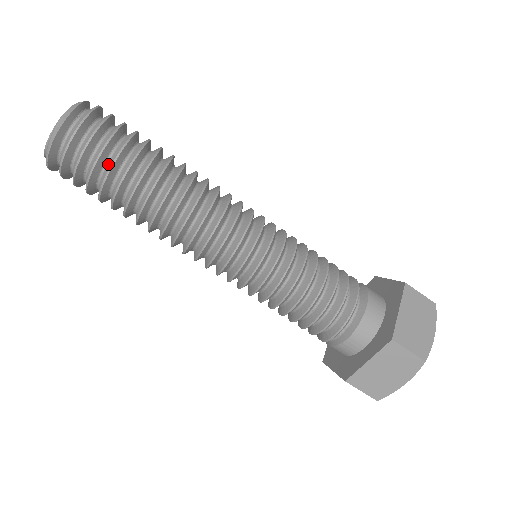
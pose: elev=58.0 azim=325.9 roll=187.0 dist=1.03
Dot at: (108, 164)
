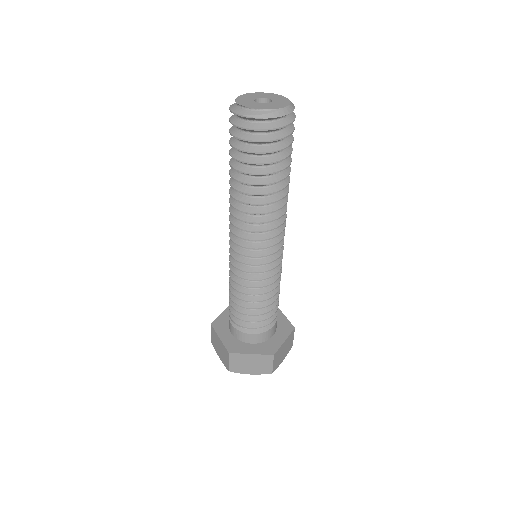
Dot at: (270, 157)
